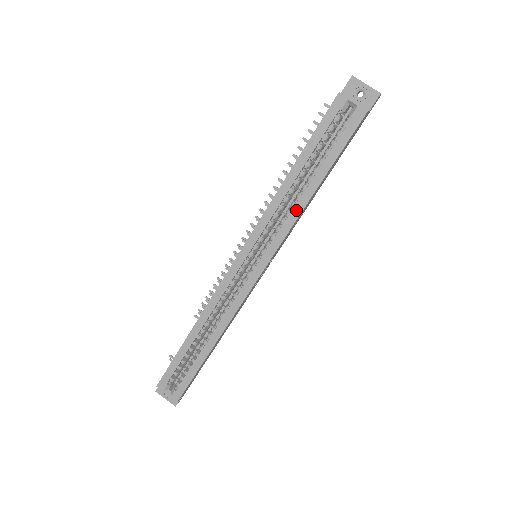
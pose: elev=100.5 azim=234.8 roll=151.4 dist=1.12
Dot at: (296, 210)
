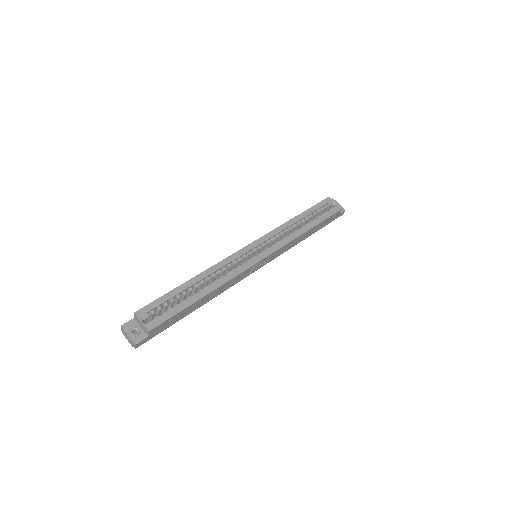
Dot at: (296, 234)
